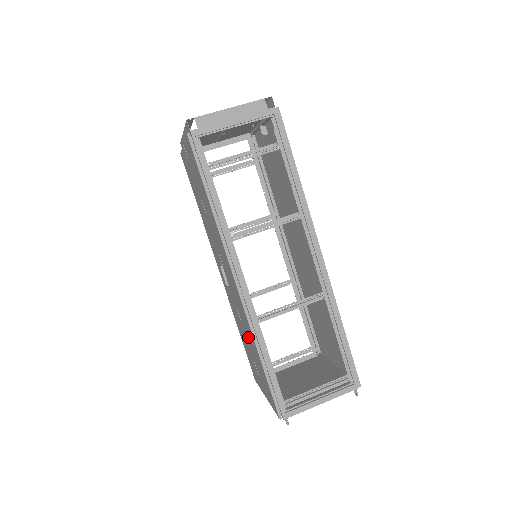
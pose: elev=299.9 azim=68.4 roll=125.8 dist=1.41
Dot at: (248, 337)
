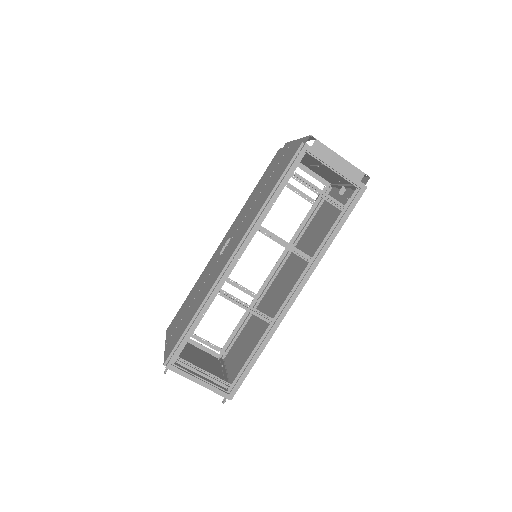
Dot at: (199, 296)
